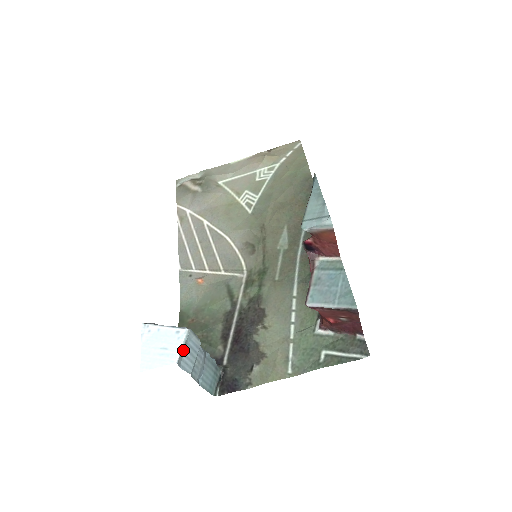
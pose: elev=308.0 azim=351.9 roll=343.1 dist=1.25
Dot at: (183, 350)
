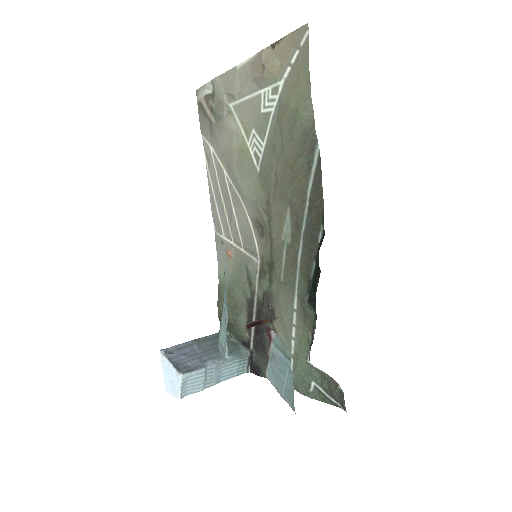
Dot at: (184, 388)
